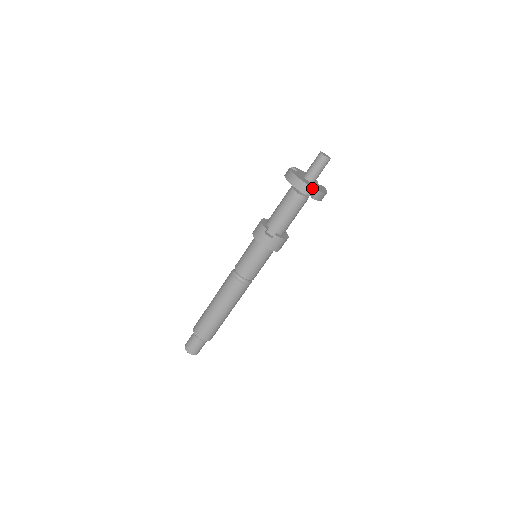
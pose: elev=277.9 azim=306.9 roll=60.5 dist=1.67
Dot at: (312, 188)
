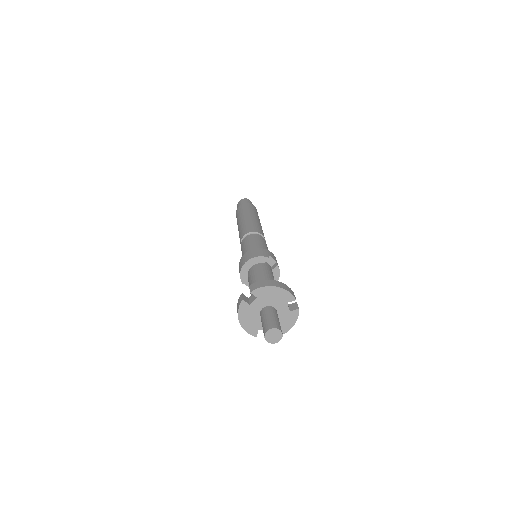
Dot at: occluded
